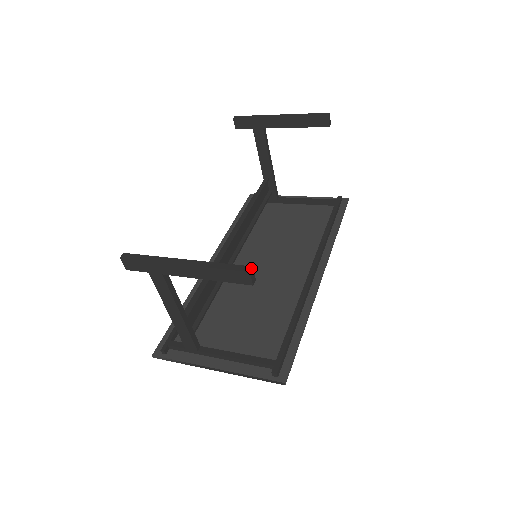
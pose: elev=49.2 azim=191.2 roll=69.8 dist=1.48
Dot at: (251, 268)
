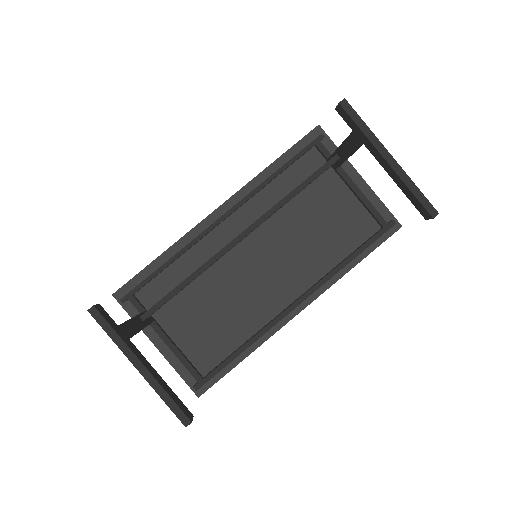
Dot at: occluded
